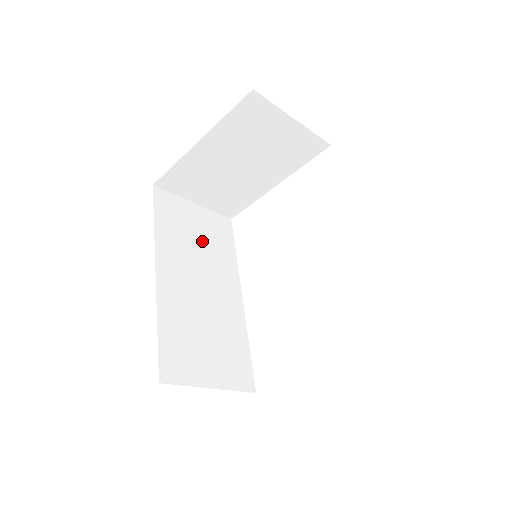
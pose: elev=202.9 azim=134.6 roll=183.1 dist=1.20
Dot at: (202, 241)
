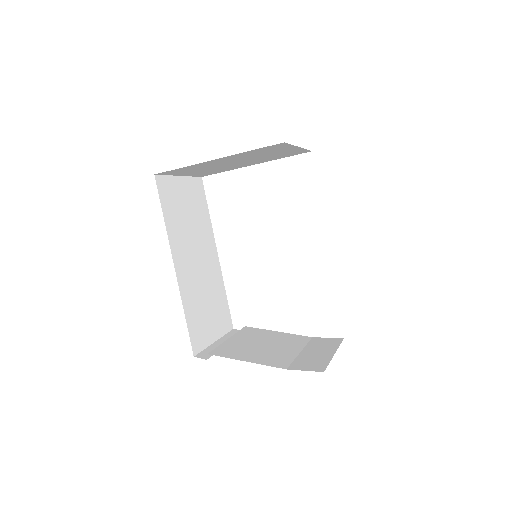
Dot at: (191, 216)
